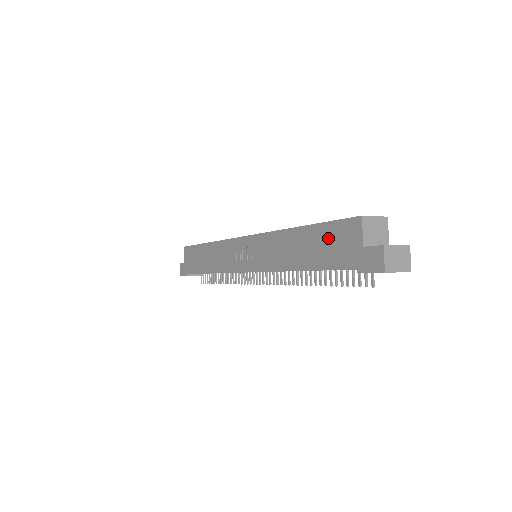
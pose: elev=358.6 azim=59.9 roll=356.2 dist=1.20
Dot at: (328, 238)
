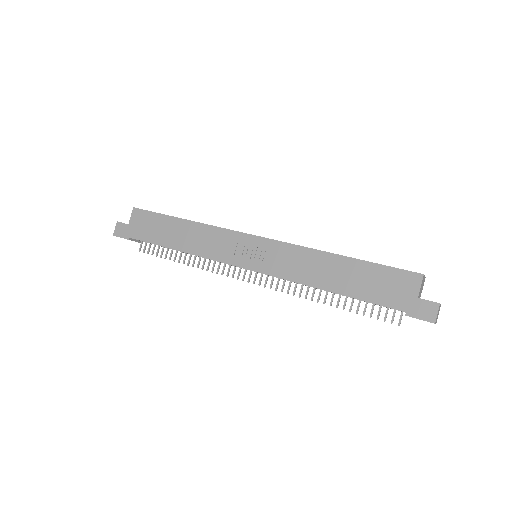
Dot at: (379, 278)
